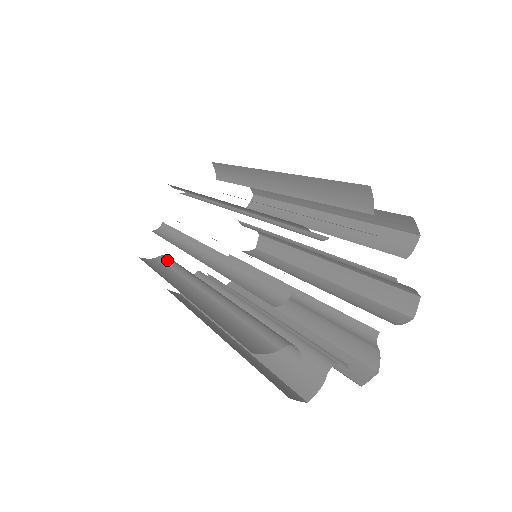
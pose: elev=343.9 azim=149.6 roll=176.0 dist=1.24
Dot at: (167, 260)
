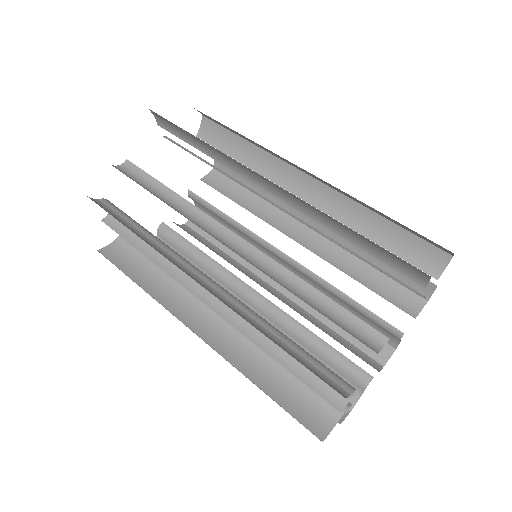
Dot at: (171, 242)
